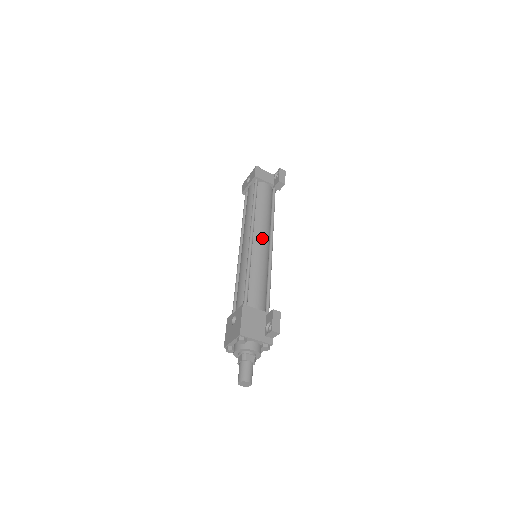
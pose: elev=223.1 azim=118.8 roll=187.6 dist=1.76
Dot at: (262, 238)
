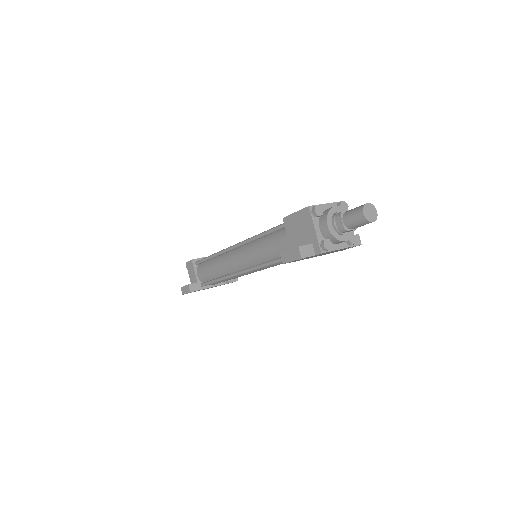
Dot at: occluded
